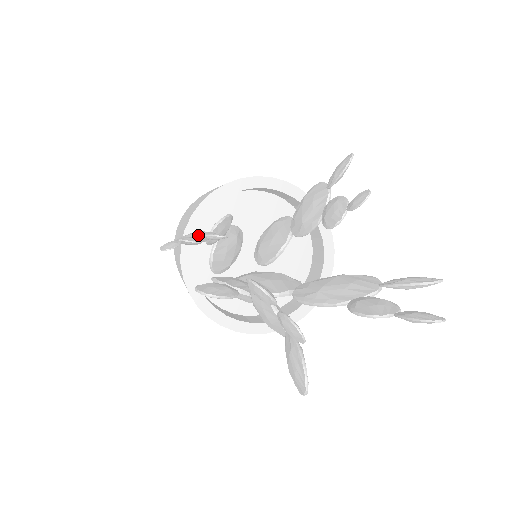
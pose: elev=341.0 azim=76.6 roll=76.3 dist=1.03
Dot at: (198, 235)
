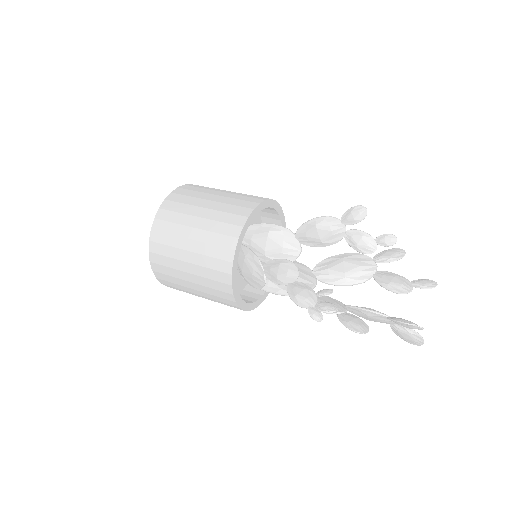
Dot at: (314, 296)
